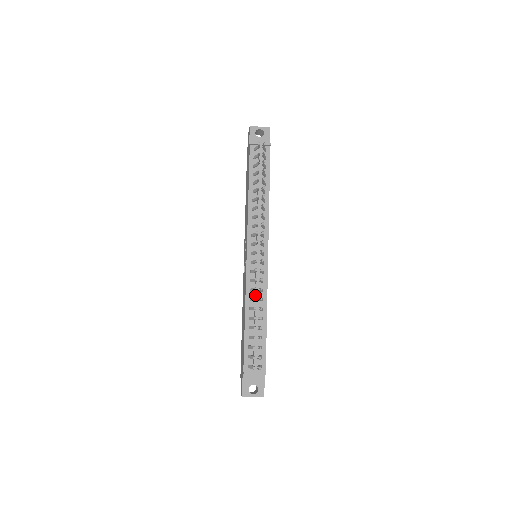
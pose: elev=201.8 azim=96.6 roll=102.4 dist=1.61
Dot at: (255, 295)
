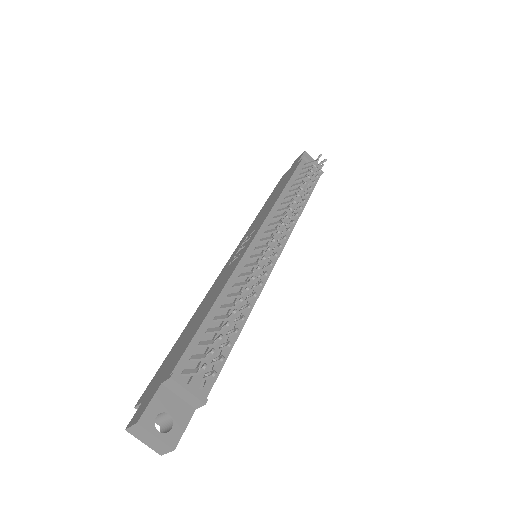
Dot at: occluded
